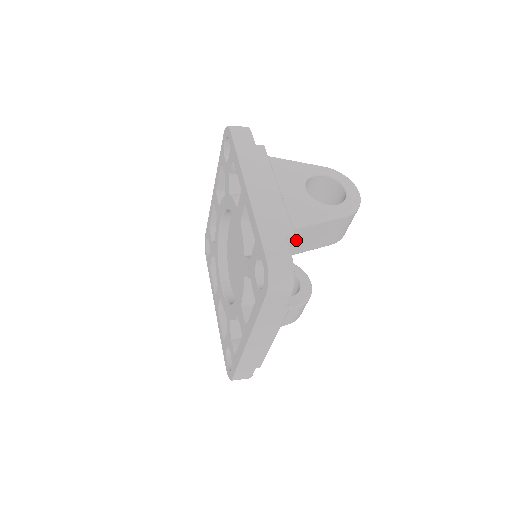
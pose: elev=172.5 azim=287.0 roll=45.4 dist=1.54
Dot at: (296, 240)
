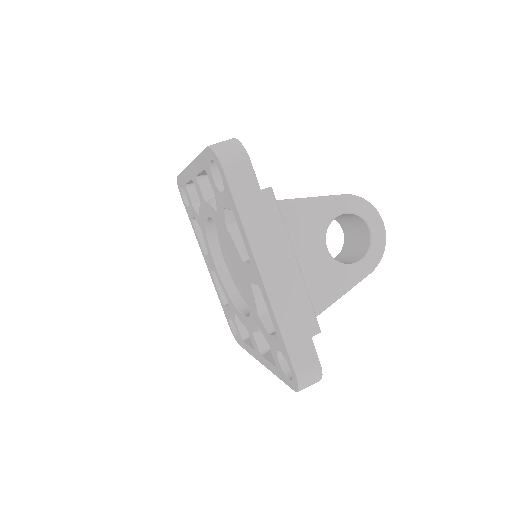
Dot at: occluded
